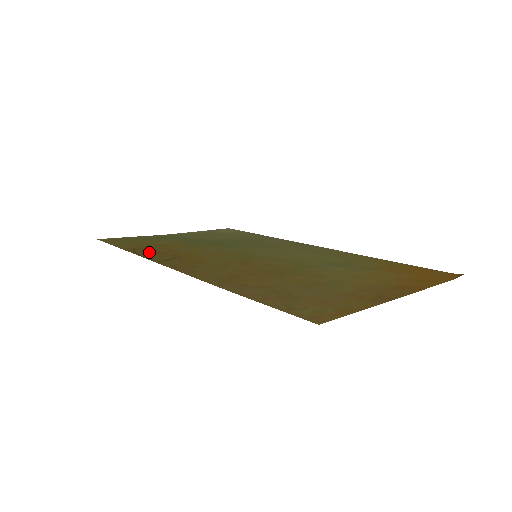
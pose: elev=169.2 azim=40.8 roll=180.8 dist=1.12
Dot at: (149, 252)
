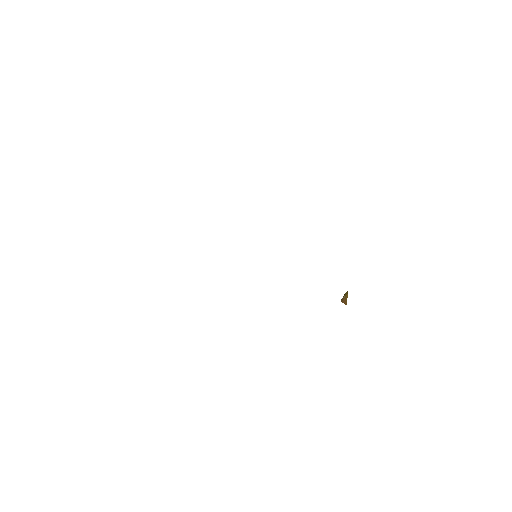
Dot at: occluded
